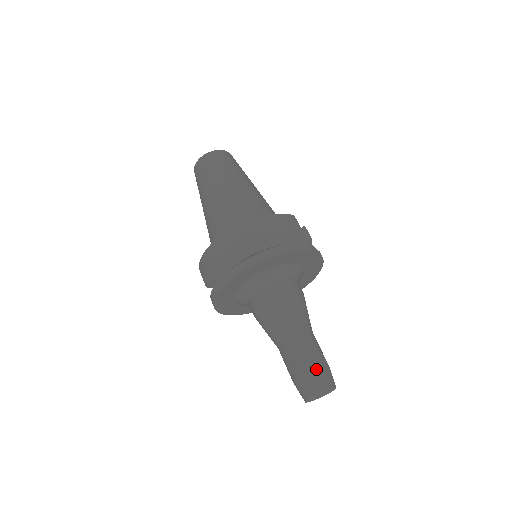
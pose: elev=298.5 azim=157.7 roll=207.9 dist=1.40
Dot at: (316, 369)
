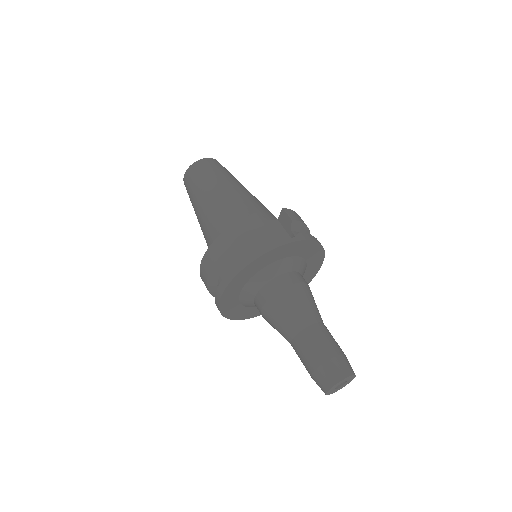
Dot at: (320, 366)
